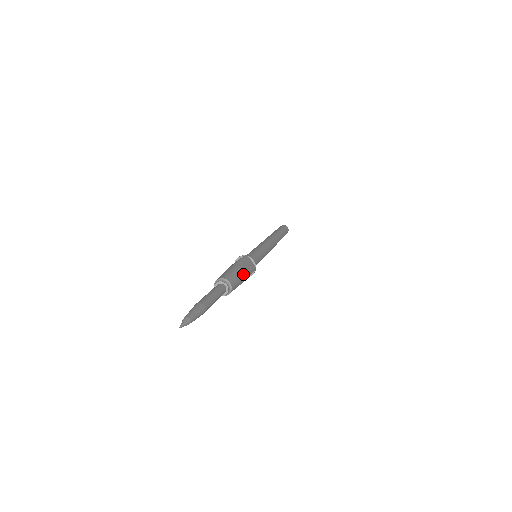
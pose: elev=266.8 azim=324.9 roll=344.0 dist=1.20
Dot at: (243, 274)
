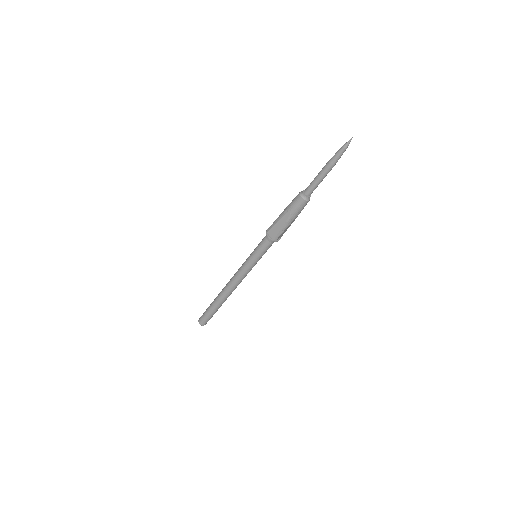
Dot at: occluded
